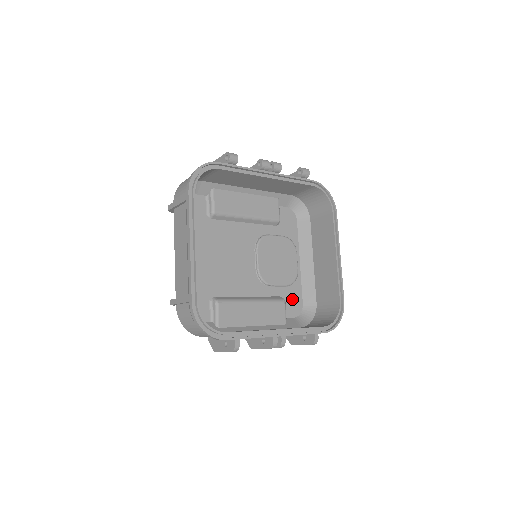
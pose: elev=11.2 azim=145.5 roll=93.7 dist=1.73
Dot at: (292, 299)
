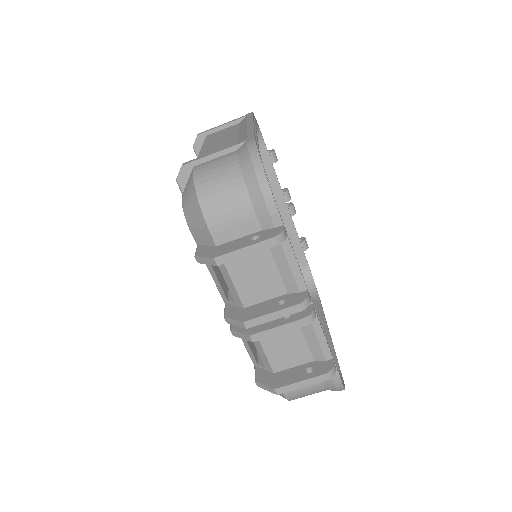
Dot at: occluded
